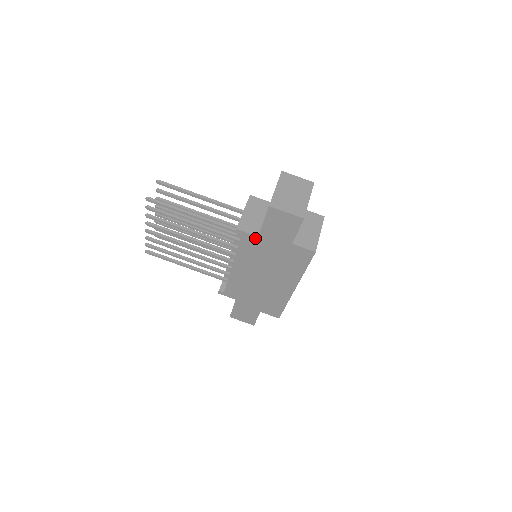
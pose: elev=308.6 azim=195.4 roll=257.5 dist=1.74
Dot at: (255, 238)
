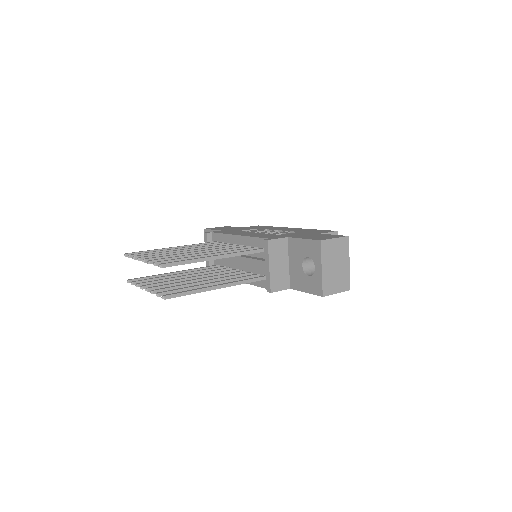
Dot at: (286, 288)
